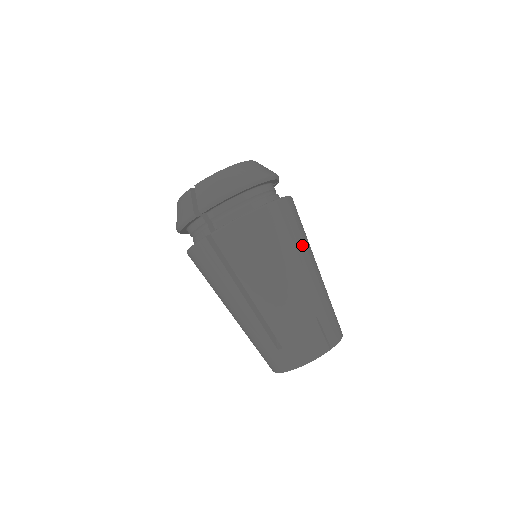
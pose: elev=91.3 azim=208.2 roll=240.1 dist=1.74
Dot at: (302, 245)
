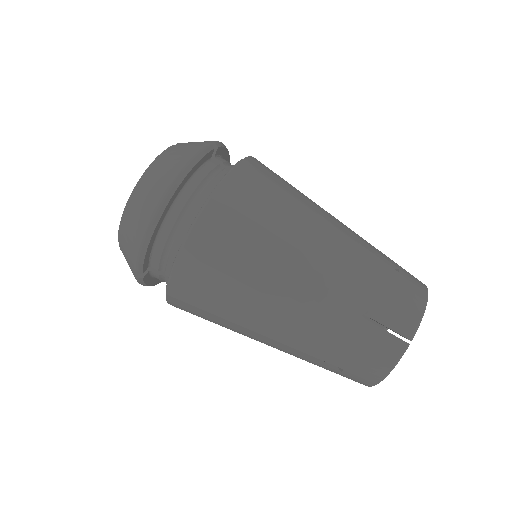
Dot at: (284, 230)
